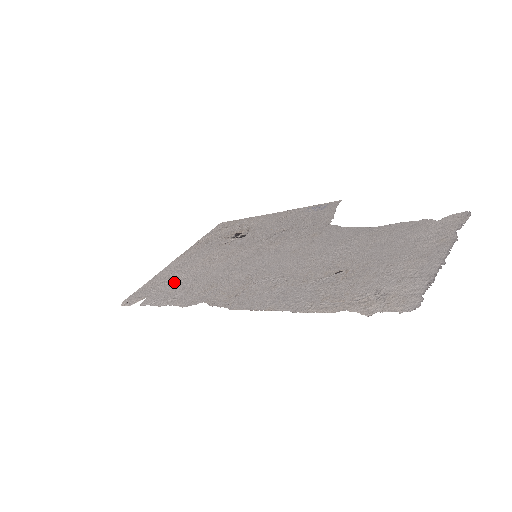
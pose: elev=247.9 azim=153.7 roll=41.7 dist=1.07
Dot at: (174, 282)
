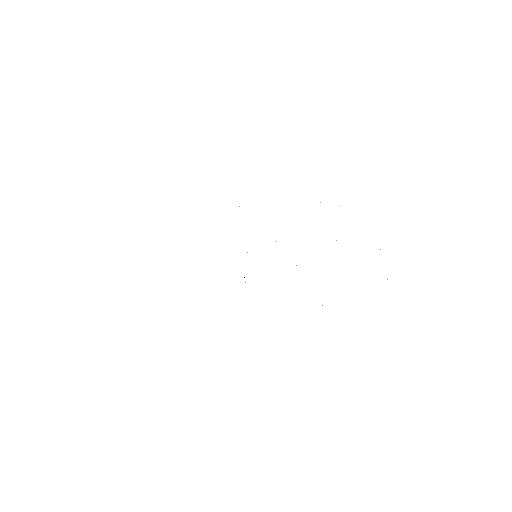
Dot at: occluded
